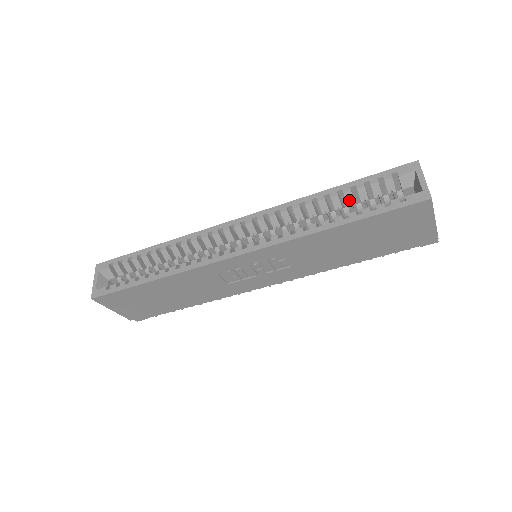
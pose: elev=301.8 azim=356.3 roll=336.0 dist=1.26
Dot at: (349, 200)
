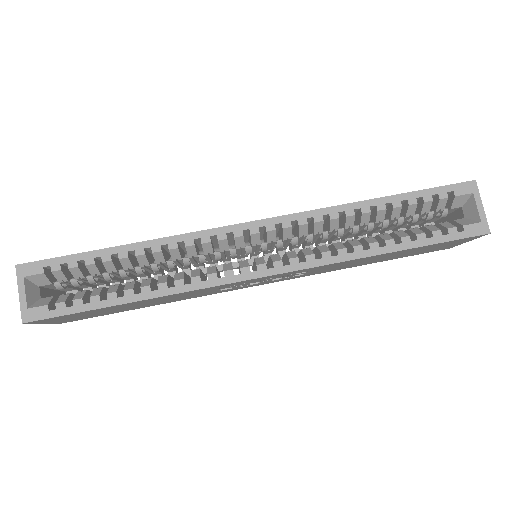
Dot at: (395, 215)
